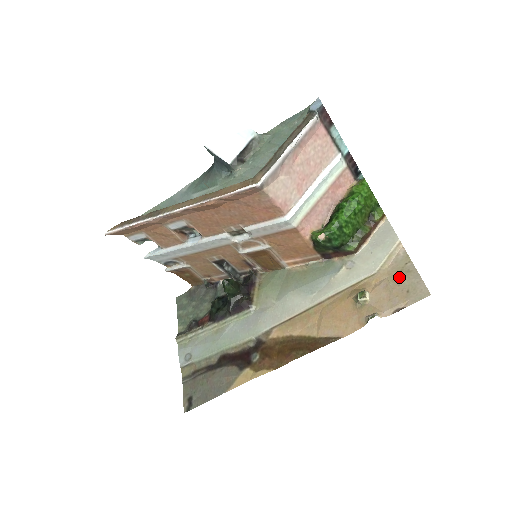
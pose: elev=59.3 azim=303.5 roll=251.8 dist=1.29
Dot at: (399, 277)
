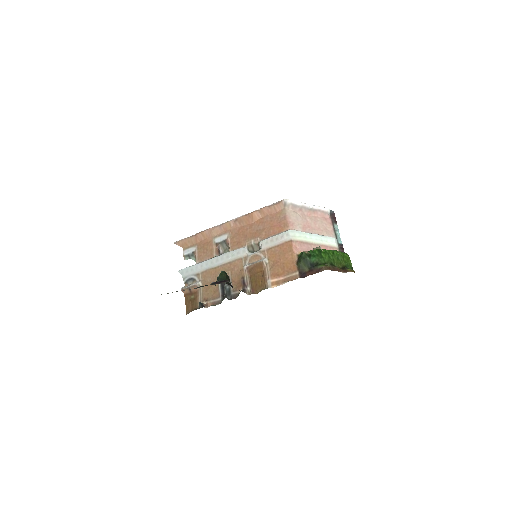
Dot at: occluded
